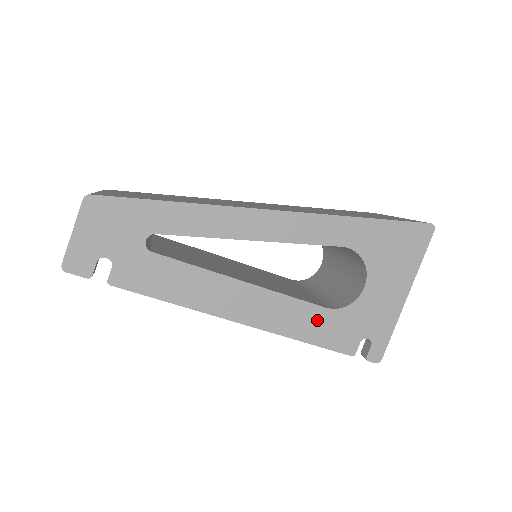
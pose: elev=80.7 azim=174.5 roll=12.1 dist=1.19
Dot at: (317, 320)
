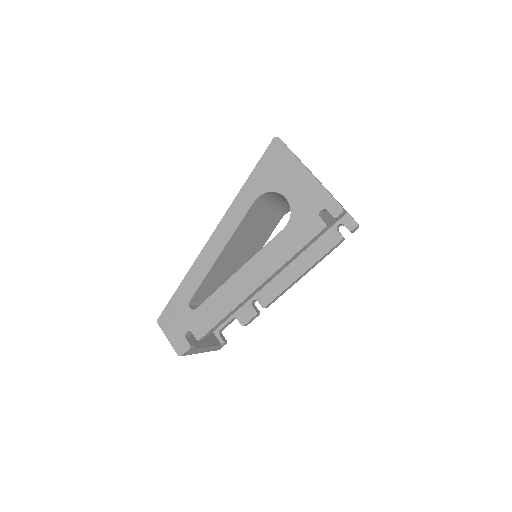
Dot at: (287, 238)
